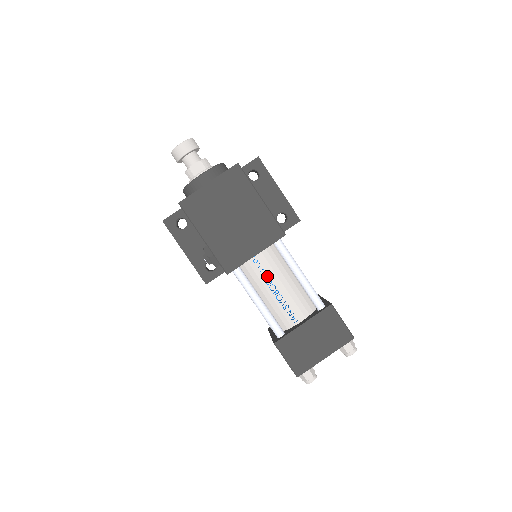
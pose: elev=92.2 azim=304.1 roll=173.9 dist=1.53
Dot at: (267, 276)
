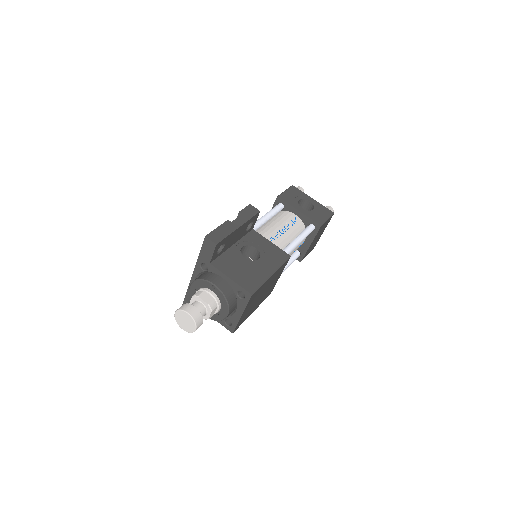
Dot at: occluded
